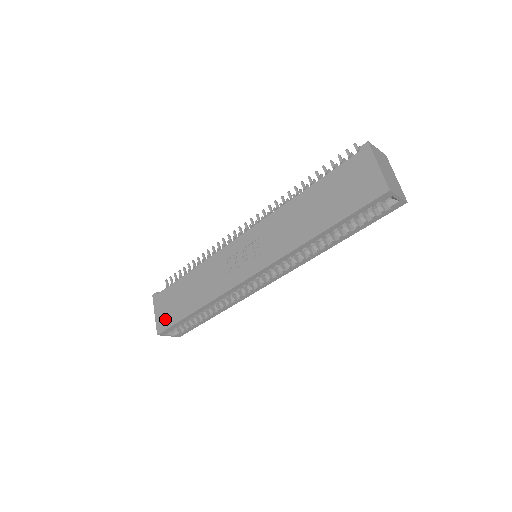
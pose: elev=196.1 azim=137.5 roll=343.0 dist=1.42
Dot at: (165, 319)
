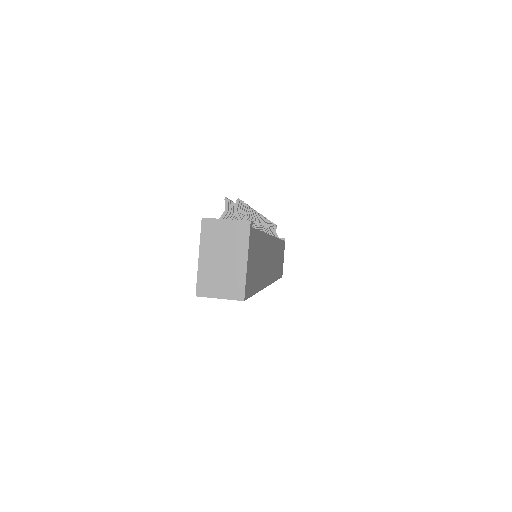
Dot at: occluded
